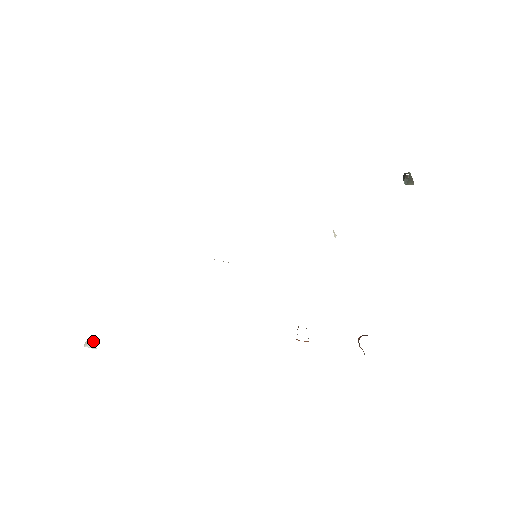
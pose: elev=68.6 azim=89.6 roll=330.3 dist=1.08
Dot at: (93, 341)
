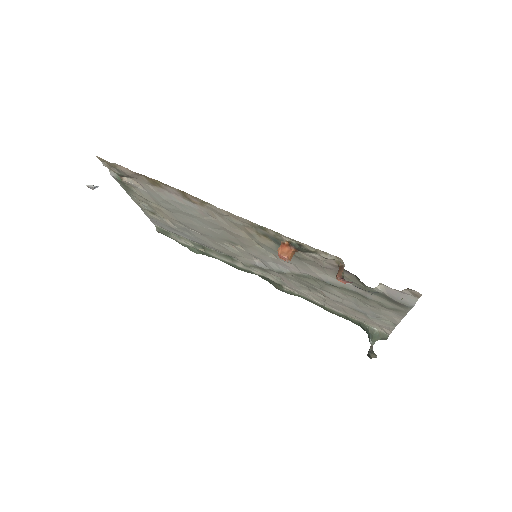
Dot at: occluded
